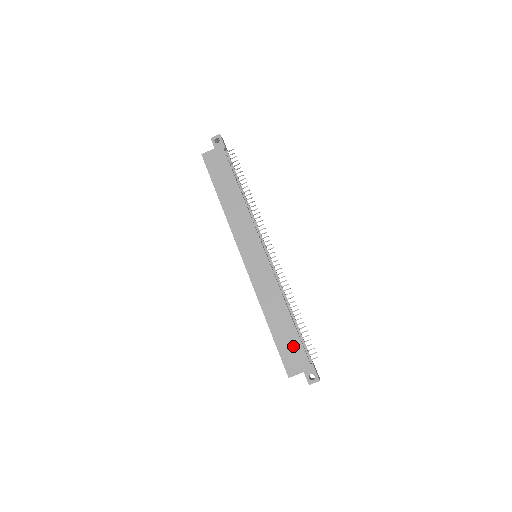
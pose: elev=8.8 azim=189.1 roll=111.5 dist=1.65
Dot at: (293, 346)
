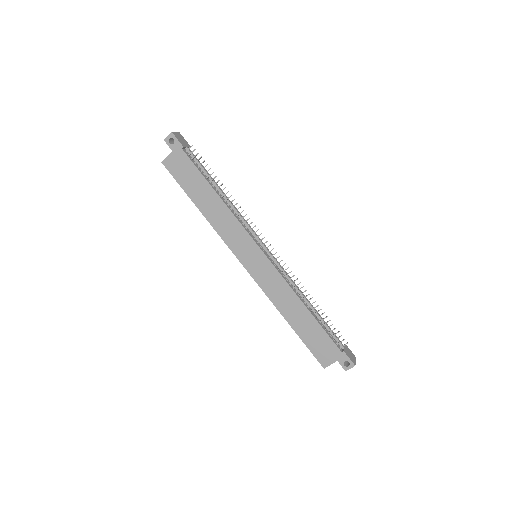
Dot at: (320, 339)
